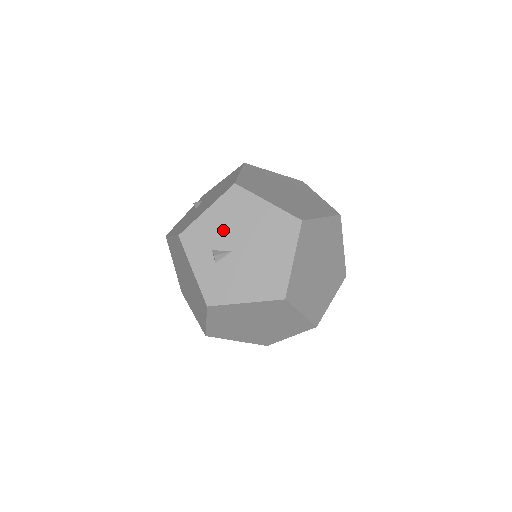
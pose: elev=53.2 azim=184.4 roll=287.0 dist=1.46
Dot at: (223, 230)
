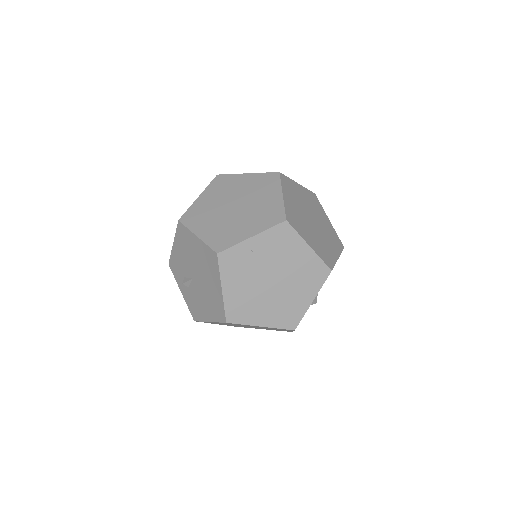
Dot at: (184, 261)
